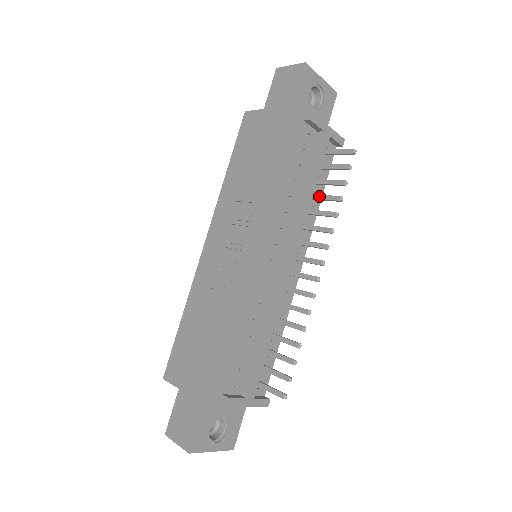
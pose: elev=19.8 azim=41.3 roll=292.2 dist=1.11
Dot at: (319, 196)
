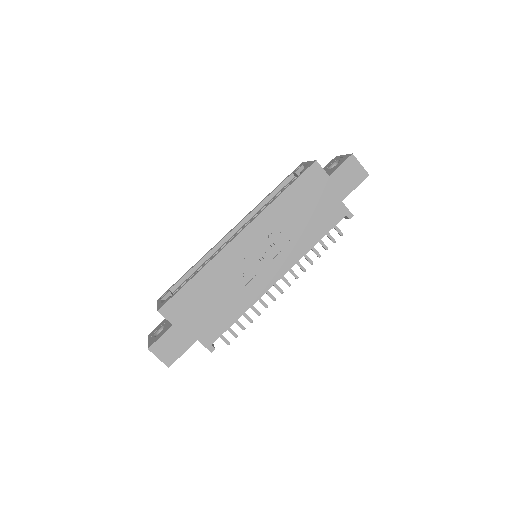
Dot at: occluded
